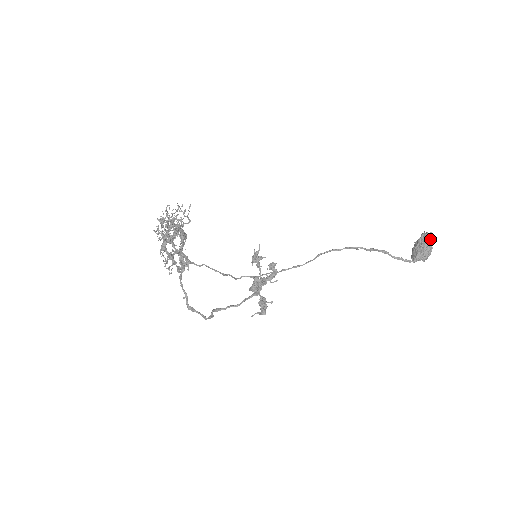
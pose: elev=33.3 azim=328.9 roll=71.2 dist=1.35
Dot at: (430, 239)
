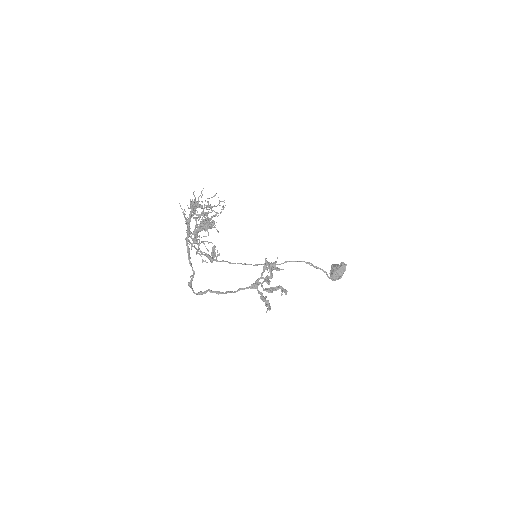
Dot at: occluded
